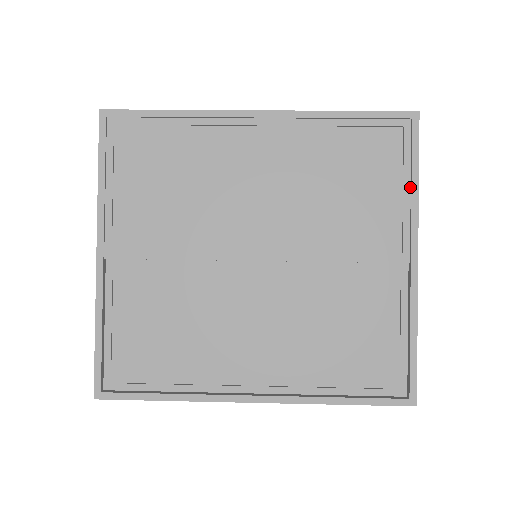
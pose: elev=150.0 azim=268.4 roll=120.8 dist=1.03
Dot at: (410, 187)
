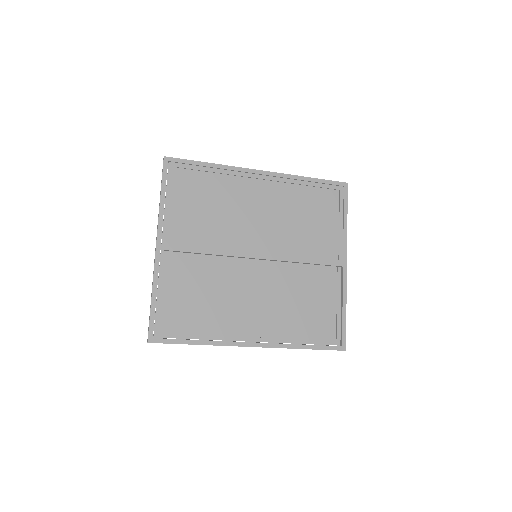
Dot at: (343, 224)
